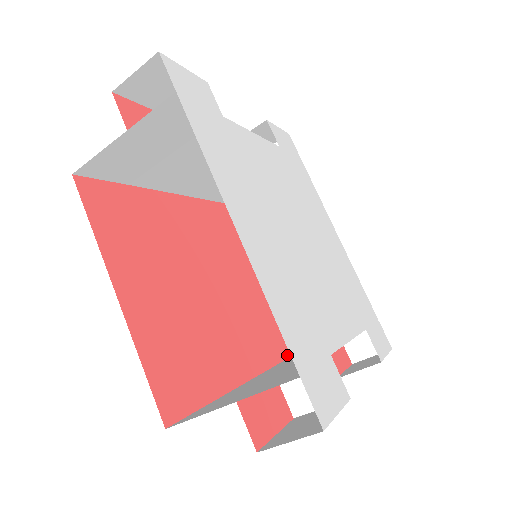
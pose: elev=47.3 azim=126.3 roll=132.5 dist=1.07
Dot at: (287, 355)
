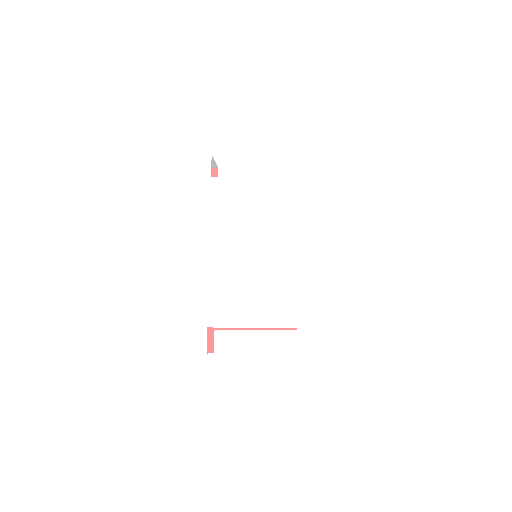
Dot at: occluded
